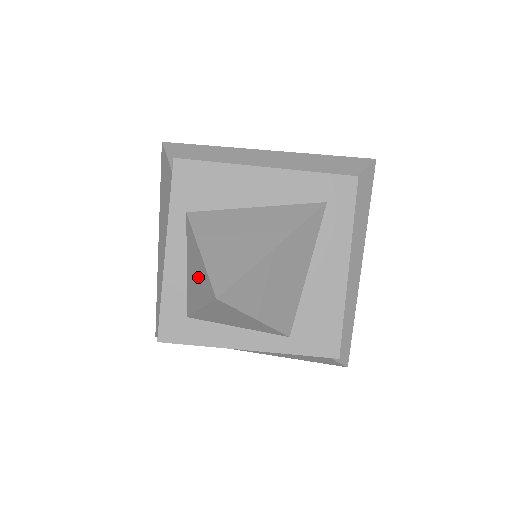
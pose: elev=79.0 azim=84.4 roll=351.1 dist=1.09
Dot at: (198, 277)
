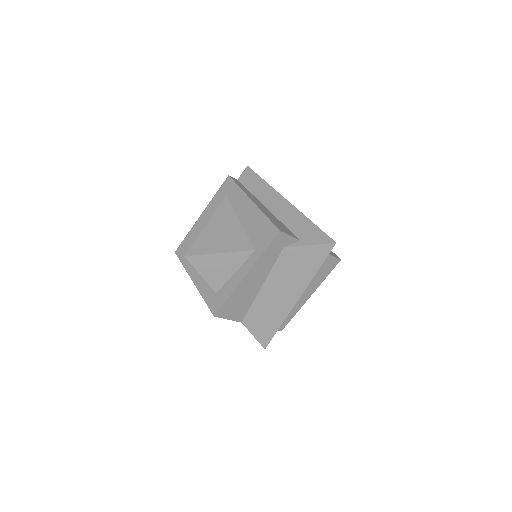
Dot at: occluded
